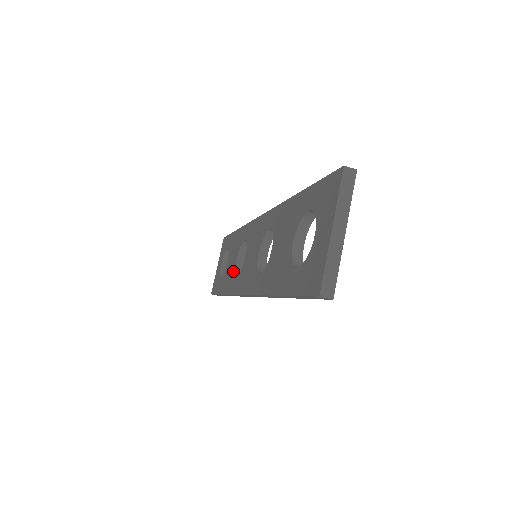
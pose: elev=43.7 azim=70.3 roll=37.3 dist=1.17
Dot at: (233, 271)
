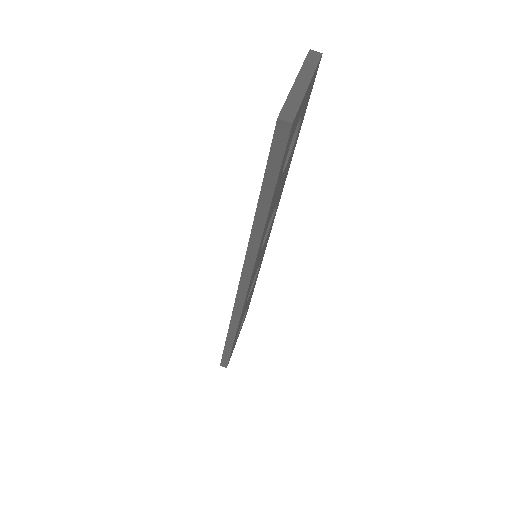
Dot at: occluded
